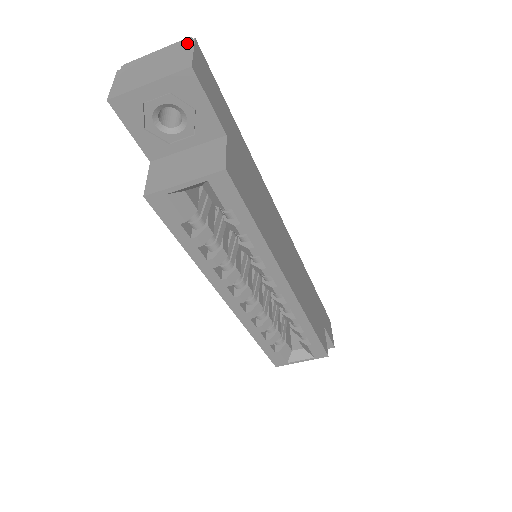
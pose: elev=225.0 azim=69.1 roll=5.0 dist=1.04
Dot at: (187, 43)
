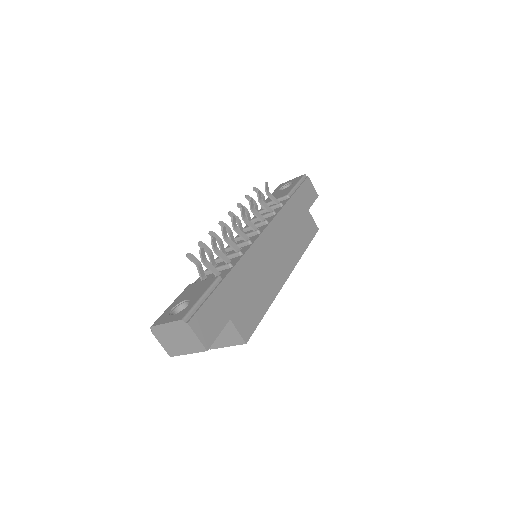
Dot at: (185, 327)
